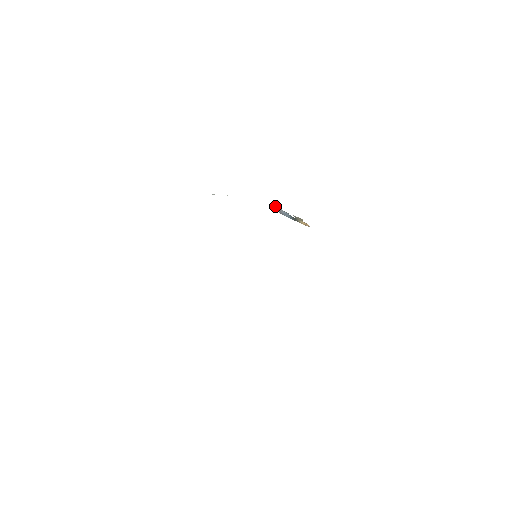
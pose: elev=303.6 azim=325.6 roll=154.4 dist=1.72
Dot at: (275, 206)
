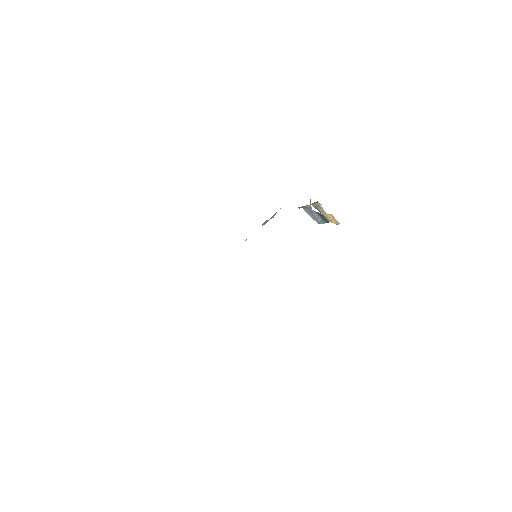
Dot at: (305, 208)
